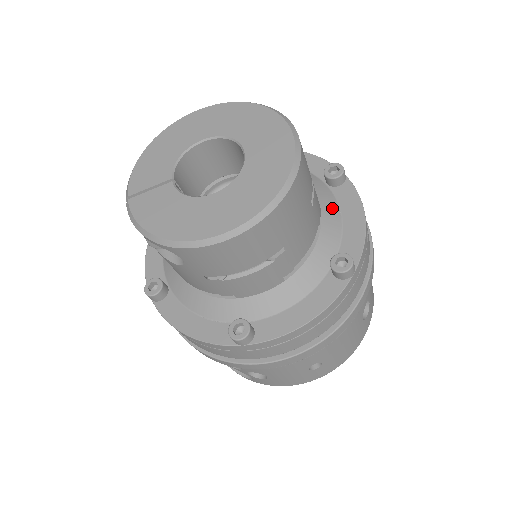
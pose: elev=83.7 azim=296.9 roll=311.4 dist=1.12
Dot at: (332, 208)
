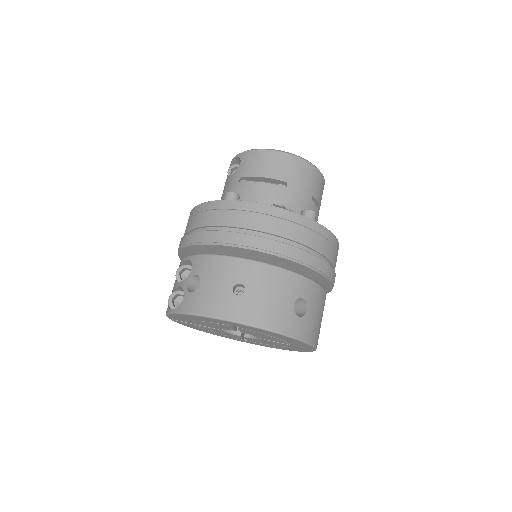
Dot at: occluded
